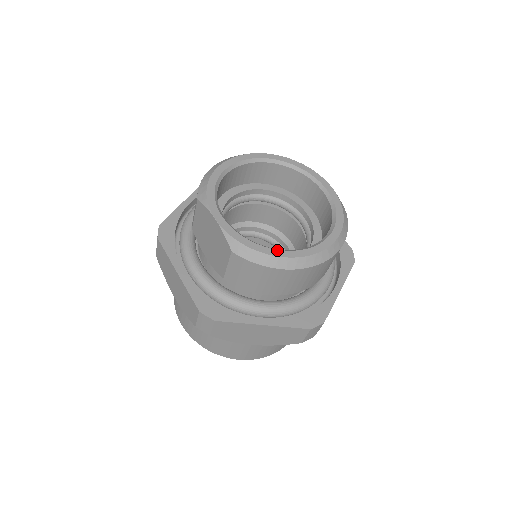
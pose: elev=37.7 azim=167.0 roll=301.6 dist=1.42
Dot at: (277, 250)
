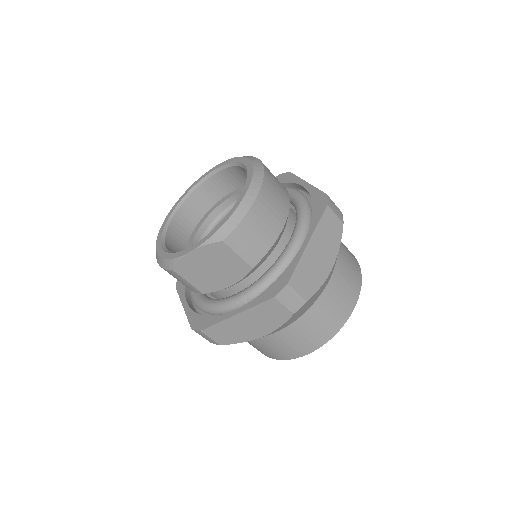
Dot at: (236, 203)
